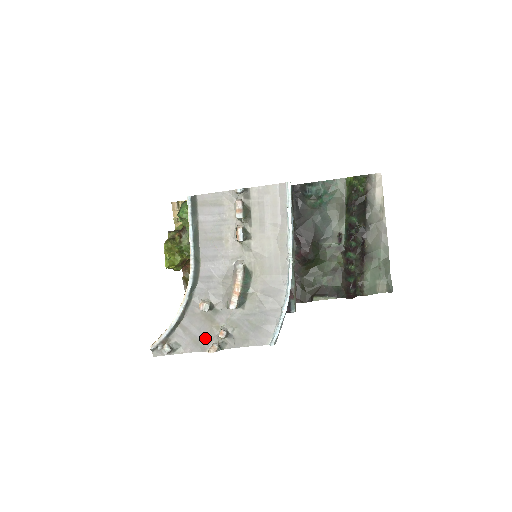
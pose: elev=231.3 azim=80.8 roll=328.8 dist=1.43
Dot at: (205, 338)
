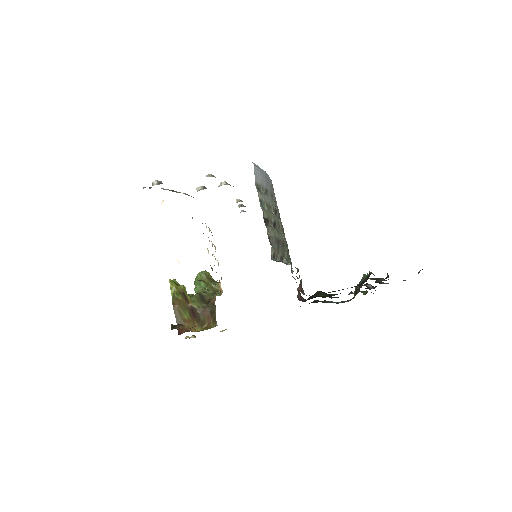
Dot at: occluded
